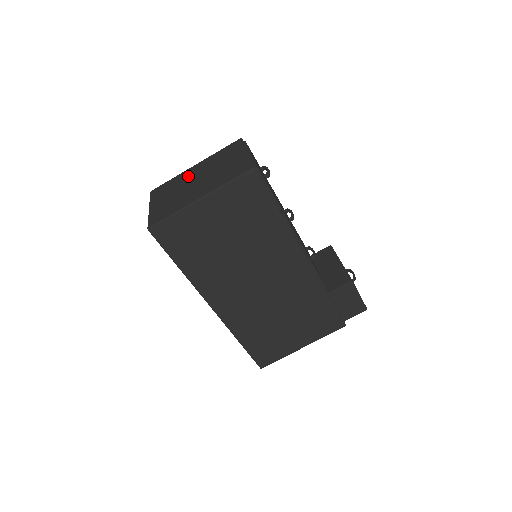
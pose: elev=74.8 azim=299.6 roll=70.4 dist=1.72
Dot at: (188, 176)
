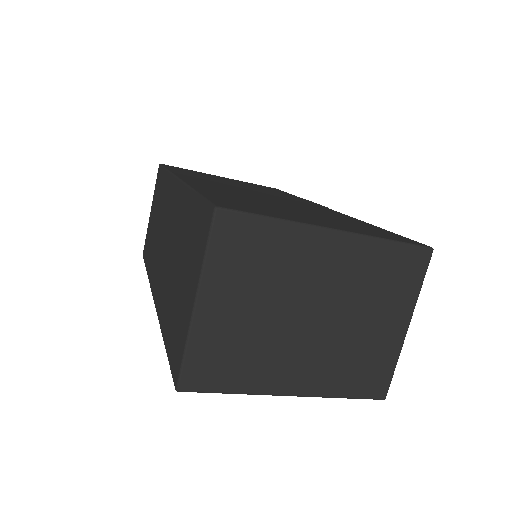
Dot at: (307, 270)
